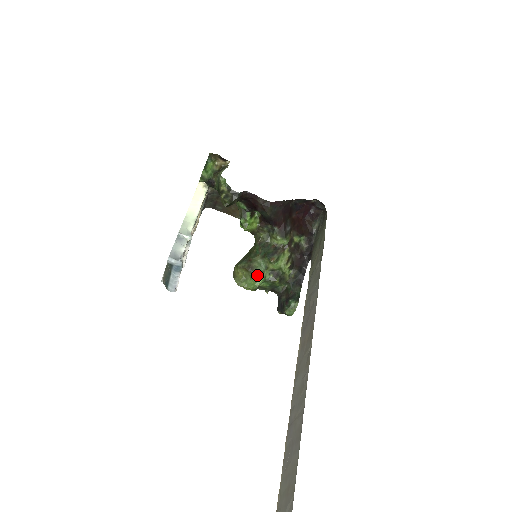
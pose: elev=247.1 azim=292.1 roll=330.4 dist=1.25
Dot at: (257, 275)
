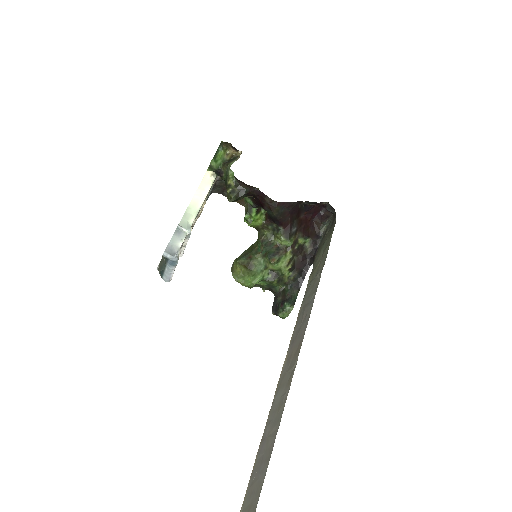
Dot at: (255, 273)
